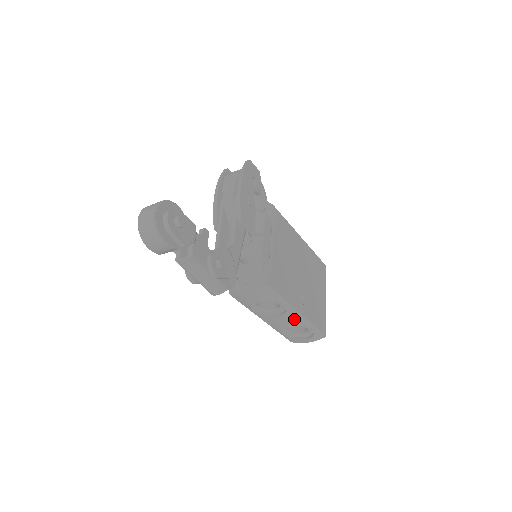
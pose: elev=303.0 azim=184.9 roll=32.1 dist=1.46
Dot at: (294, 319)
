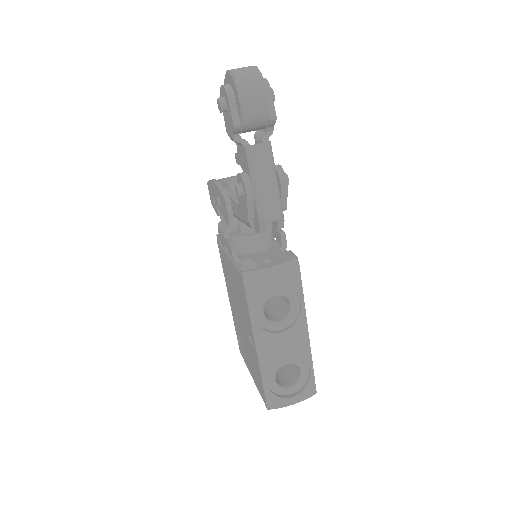
Dot at: (299, 341)
